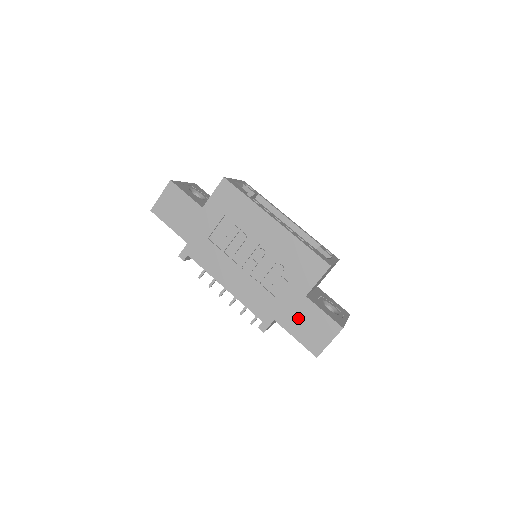
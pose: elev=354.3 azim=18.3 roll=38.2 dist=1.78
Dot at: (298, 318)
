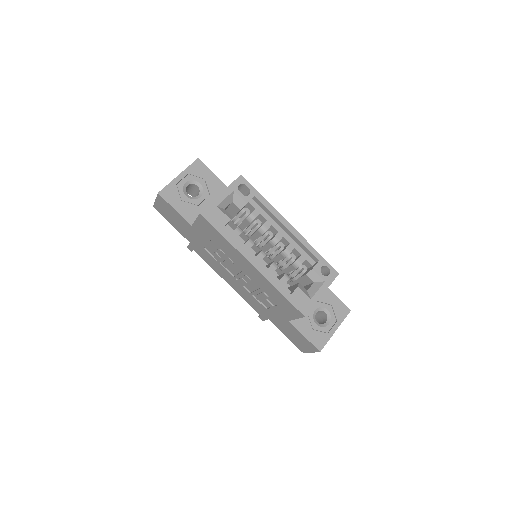
Dot at: (285, 328)
